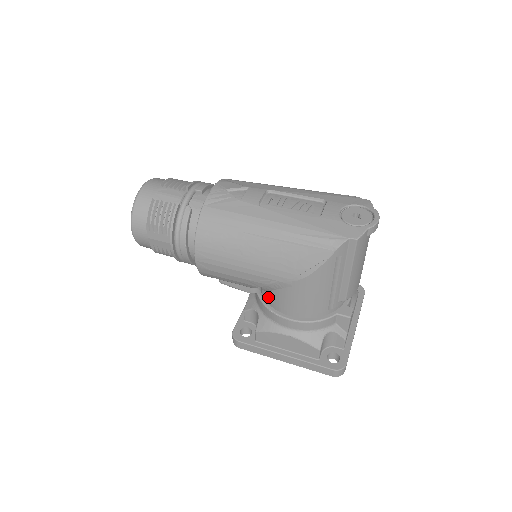
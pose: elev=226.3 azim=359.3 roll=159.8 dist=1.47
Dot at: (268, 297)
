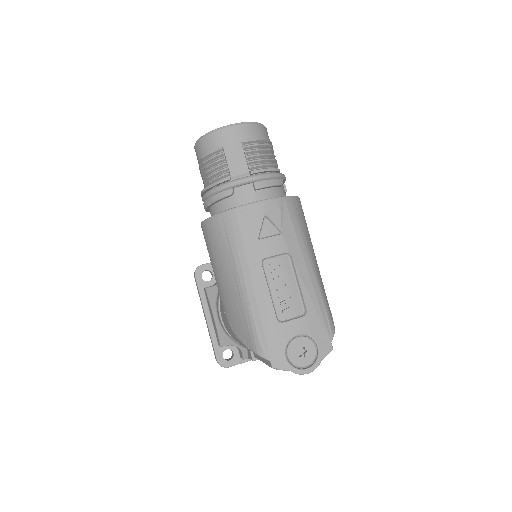
Dot at: occluded
